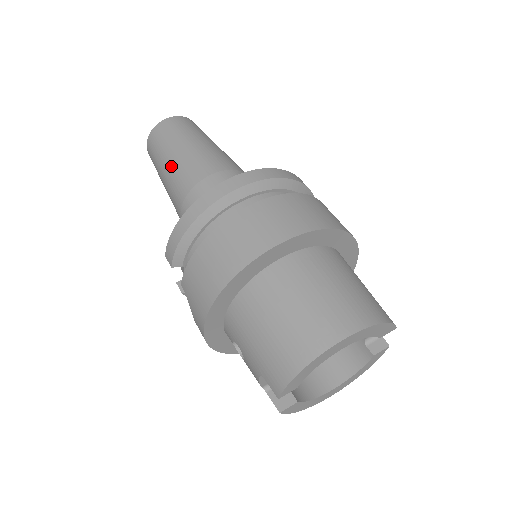
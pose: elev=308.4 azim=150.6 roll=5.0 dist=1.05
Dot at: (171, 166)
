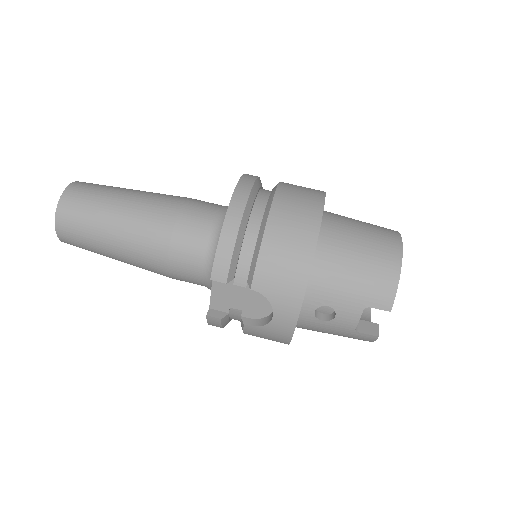
Dot at: (125, 217)
